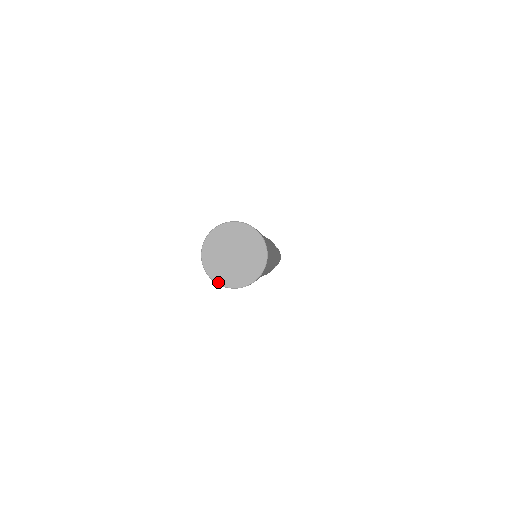
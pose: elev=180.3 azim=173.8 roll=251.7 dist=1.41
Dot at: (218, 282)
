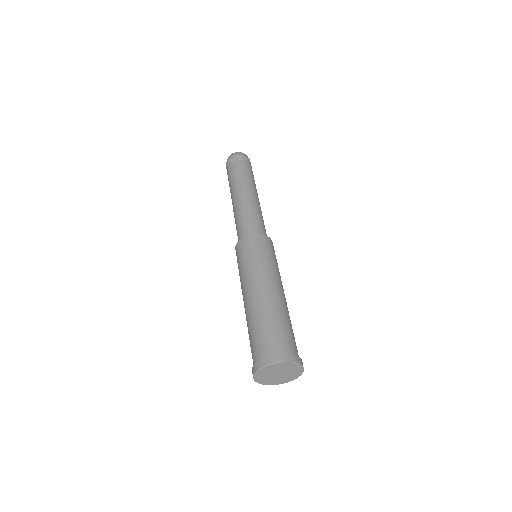
Dot at: (265, 384)
